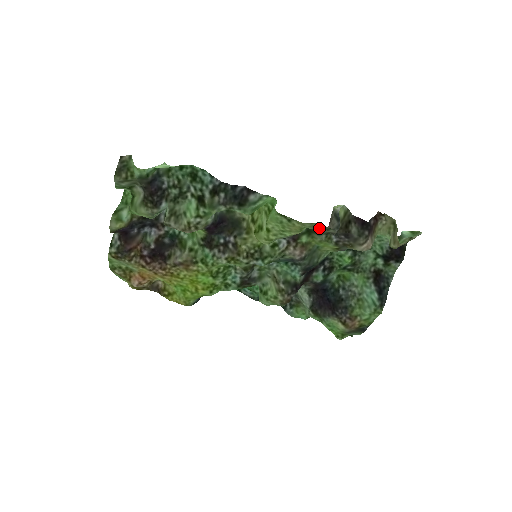
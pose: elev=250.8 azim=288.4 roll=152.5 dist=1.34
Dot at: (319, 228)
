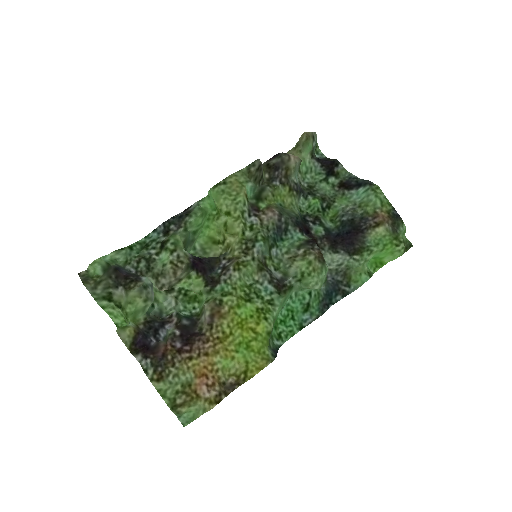
Dot at: (249, 171)
